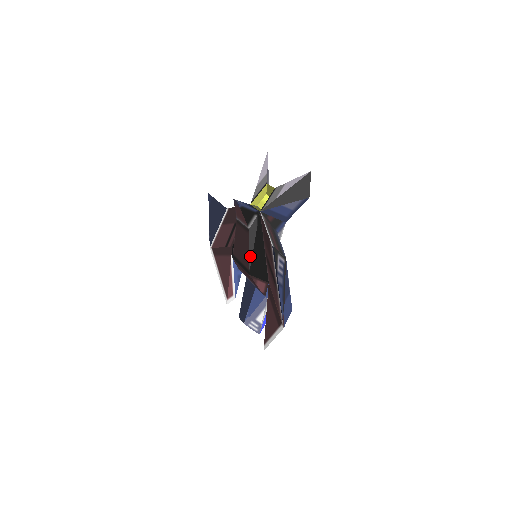
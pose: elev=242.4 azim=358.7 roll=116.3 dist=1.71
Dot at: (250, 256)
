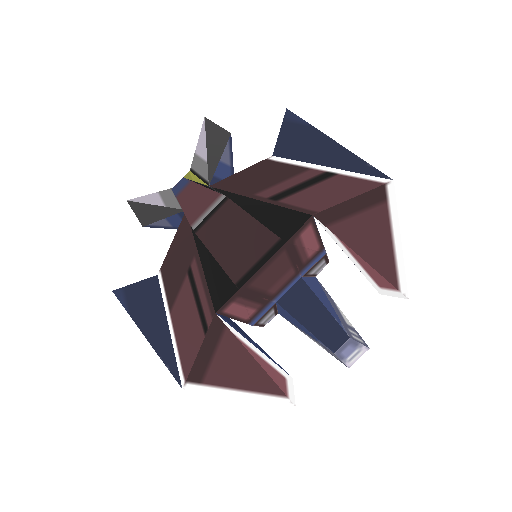
Dot at: (261, 224)
